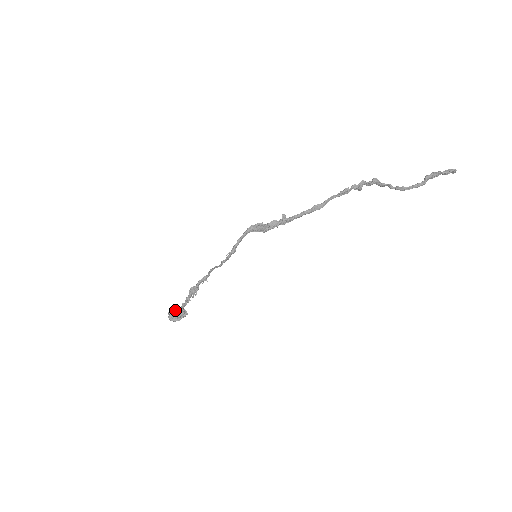
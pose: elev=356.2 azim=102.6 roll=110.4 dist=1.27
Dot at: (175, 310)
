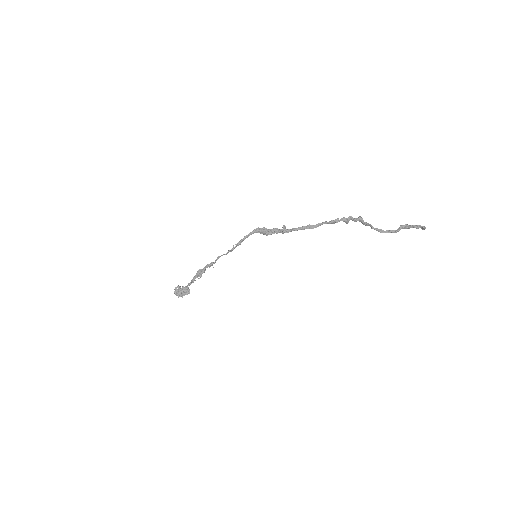
Dot at: occluded
